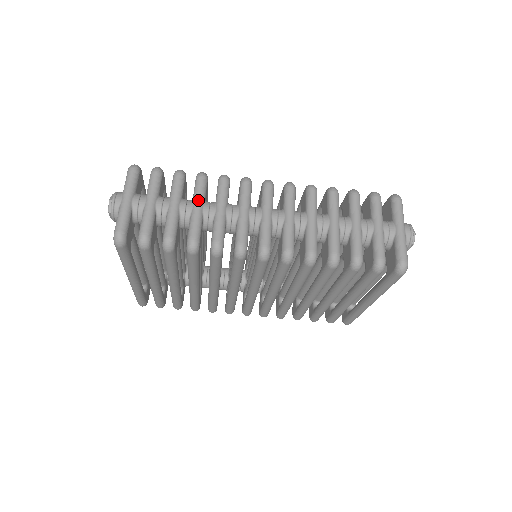
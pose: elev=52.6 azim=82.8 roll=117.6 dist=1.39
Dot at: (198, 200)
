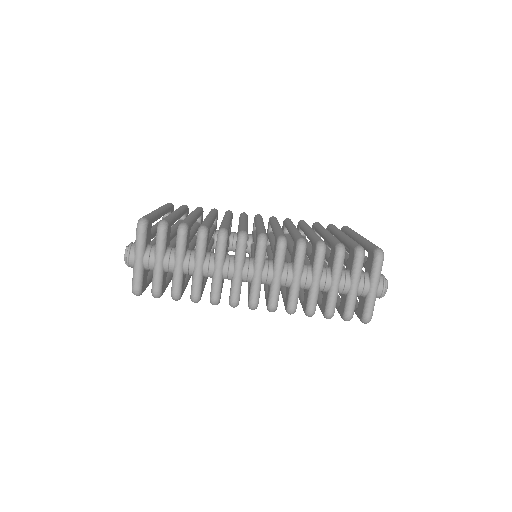
Dot at: (199, 261)
